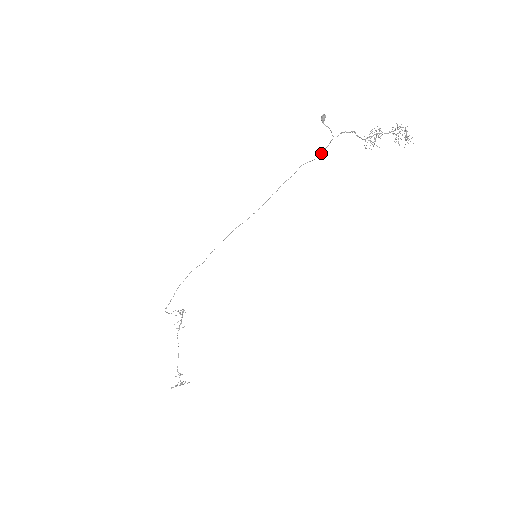
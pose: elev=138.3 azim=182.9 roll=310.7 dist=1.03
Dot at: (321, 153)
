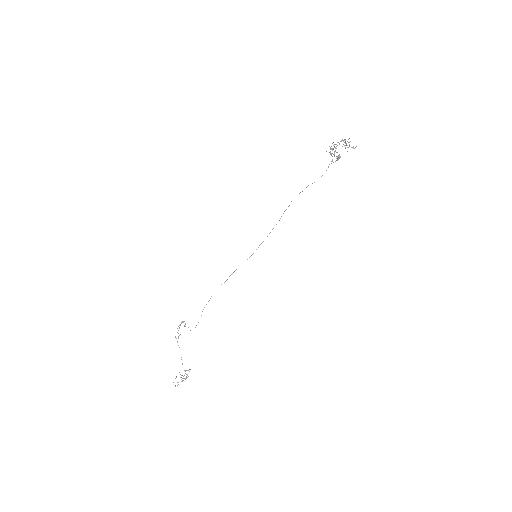
Dot at: occluded
